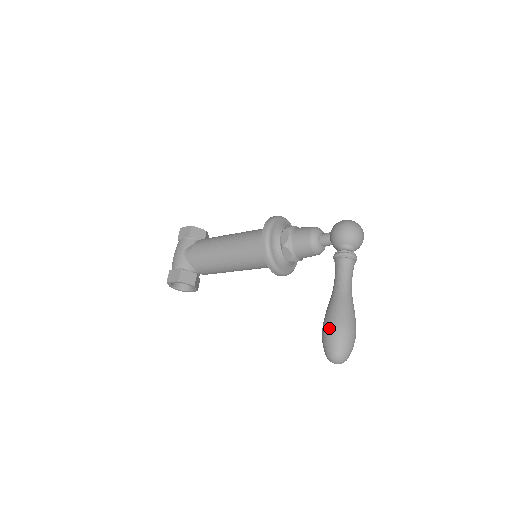
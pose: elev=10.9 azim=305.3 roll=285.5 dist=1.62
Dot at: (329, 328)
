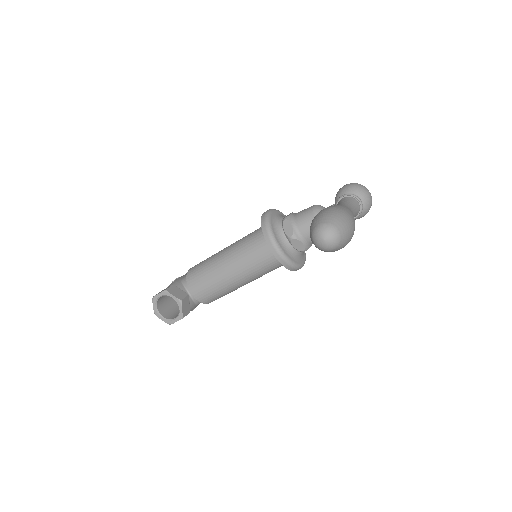
Dot at: occluded
